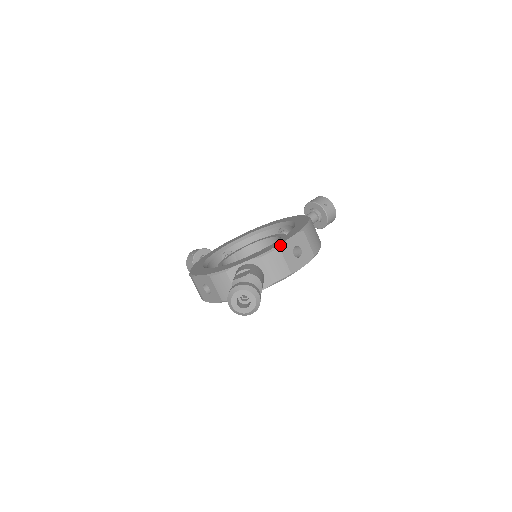
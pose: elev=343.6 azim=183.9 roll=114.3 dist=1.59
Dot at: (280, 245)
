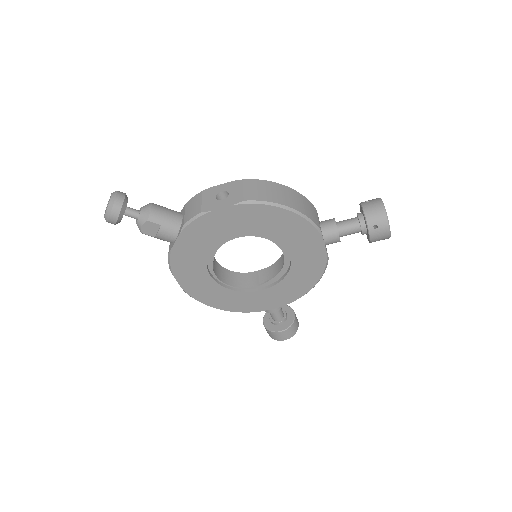
Dot at: (205, 190)
